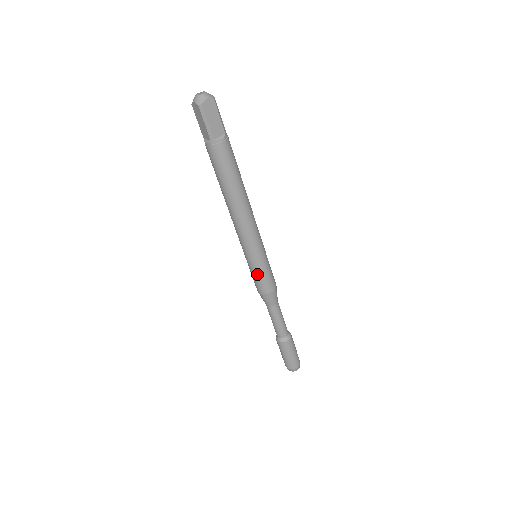
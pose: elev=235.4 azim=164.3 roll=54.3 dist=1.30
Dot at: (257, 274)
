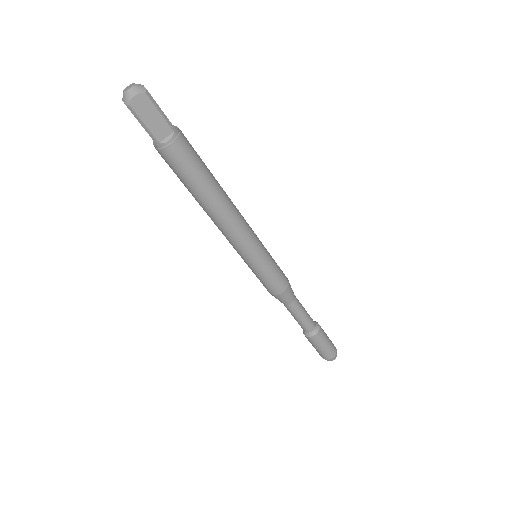
Dot at: (259, 276)
